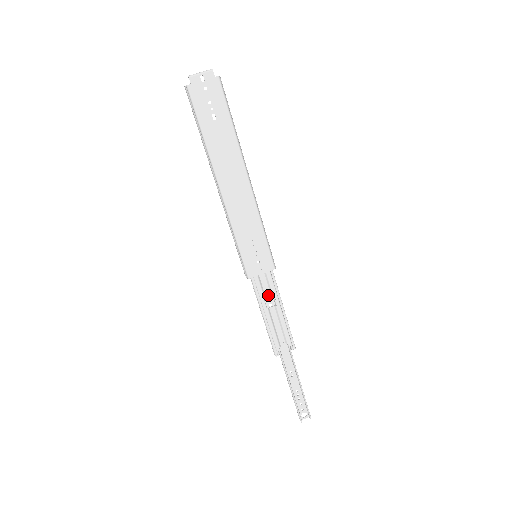
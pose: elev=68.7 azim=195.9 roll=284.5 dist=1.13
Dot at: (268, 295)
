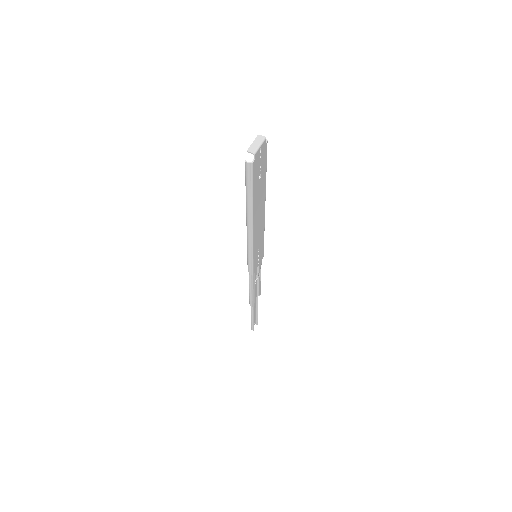
Dot at: occluded
